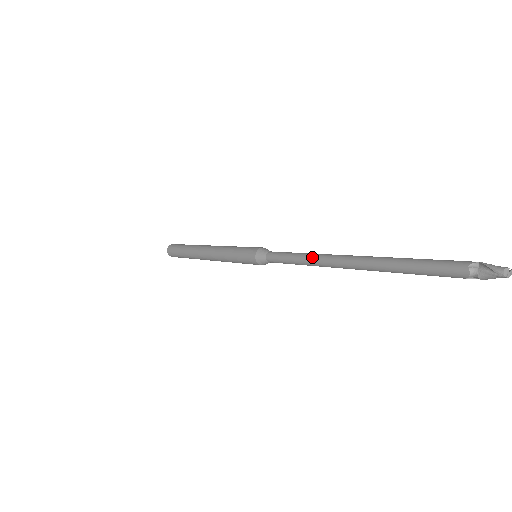
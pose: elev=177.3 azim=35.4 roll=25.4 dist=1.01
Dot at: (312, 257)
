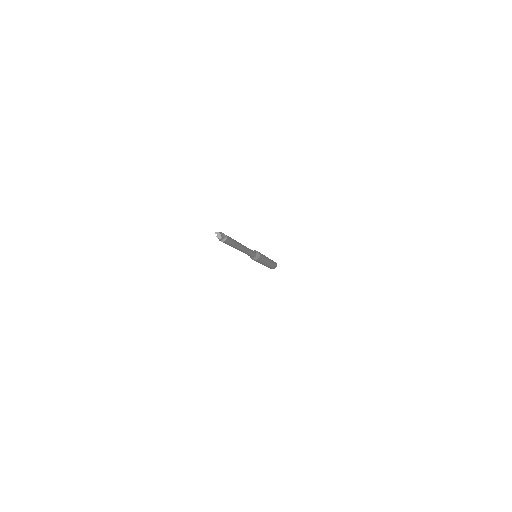
Dot at: occluded
